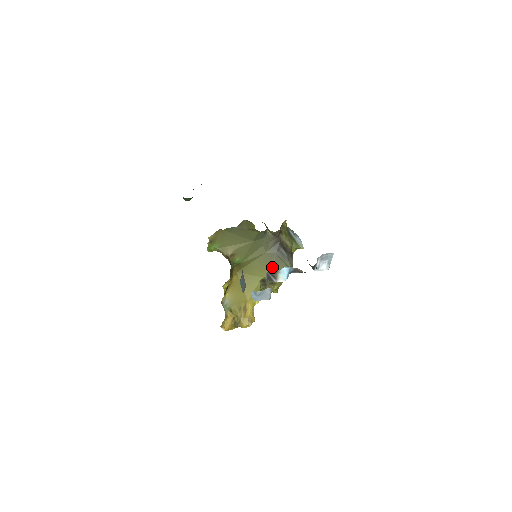
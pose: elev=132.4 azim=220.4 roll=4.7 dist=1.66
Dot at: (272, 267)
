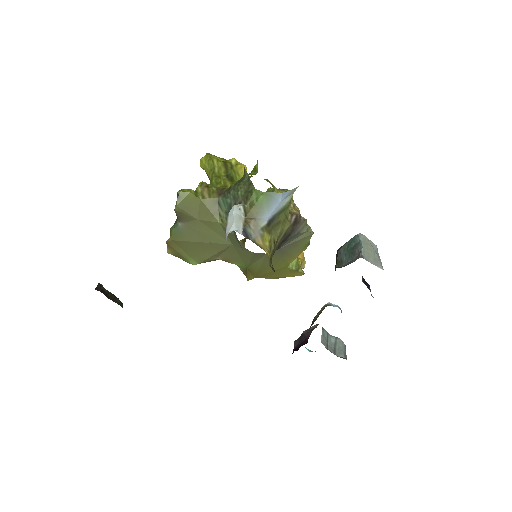
Dot at: (289, 255)
